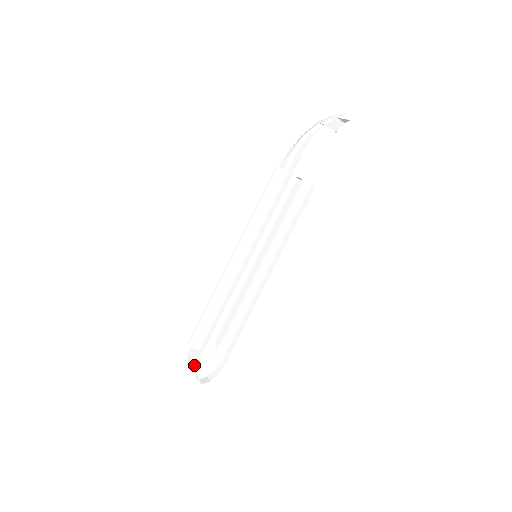
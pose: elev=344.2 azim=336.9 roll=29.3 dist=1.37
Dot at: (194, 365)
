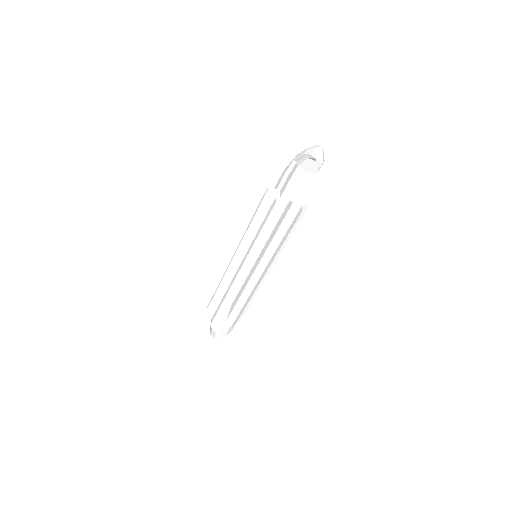
Dot at: (210, 325)
